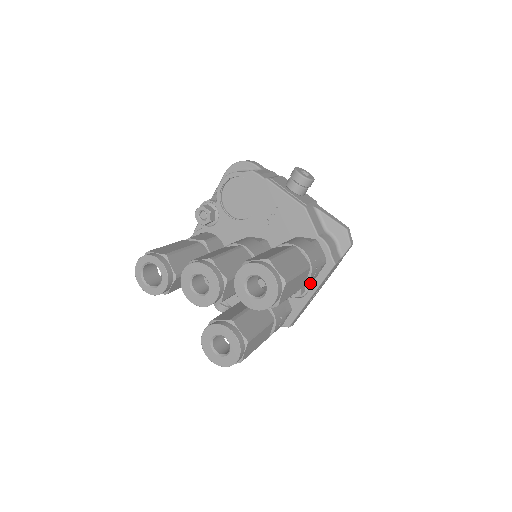
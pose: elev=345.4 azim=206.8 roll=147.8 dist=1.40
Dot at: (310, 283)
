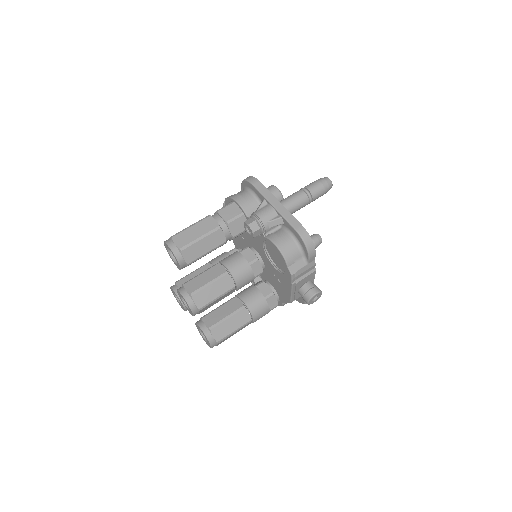
Dot at: occluded
